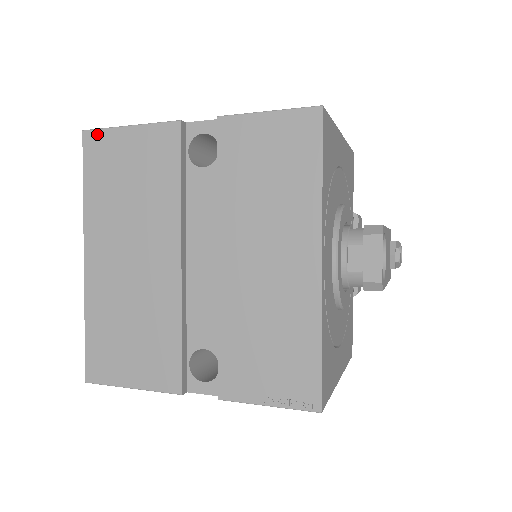
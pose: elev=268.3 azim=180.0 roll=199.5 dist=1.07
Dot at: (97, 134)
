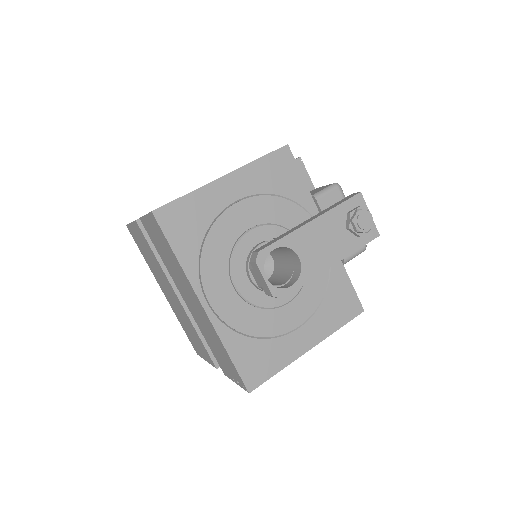
Dot at: (129, 228)
